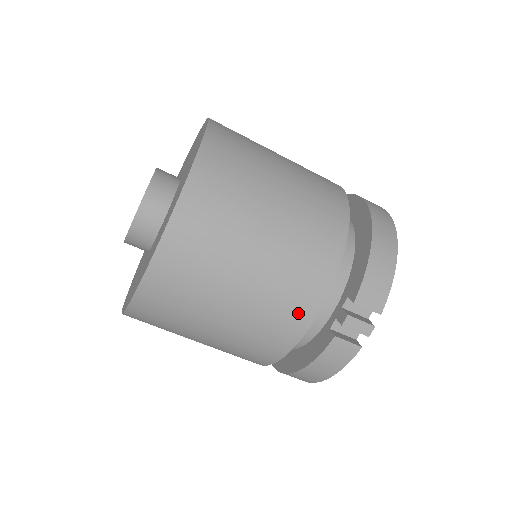
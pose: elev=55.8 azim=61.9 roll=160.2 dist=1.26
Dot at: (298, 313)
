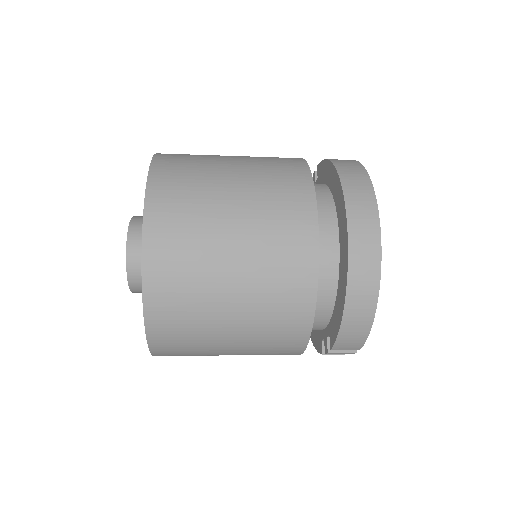
Dot at: occluded
